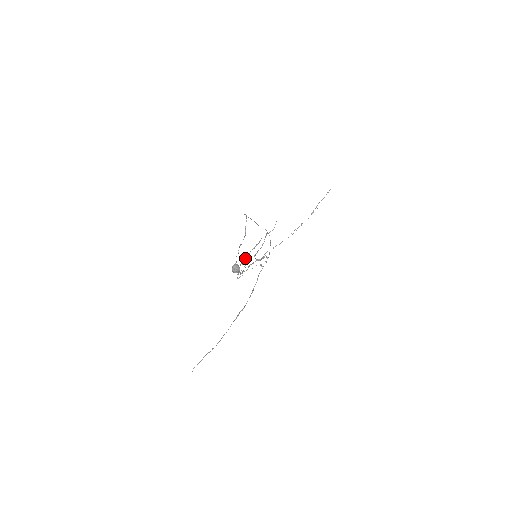
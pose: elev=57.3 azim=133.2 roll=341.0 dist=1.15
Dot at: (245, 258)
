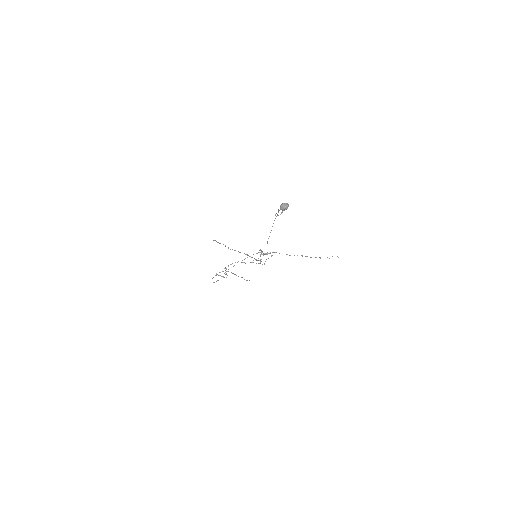
Dot at: occluded
